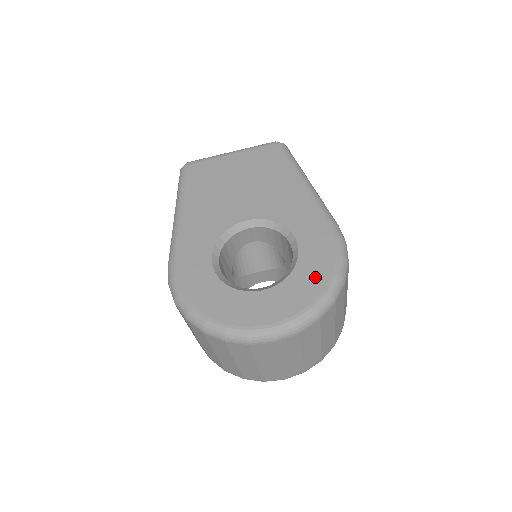
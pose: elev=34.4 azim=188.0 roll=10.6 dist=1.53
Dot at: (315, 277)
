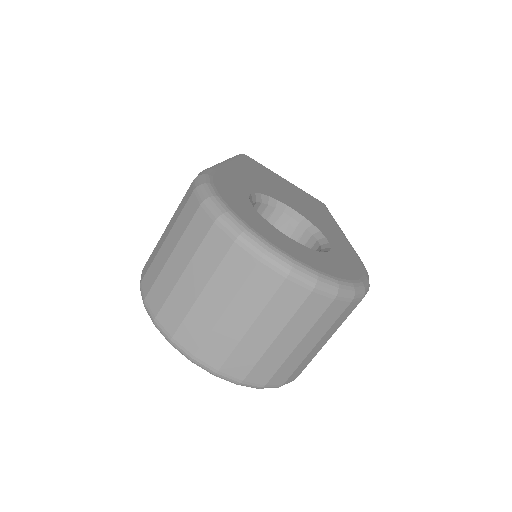
Dot at: (343, 269)
